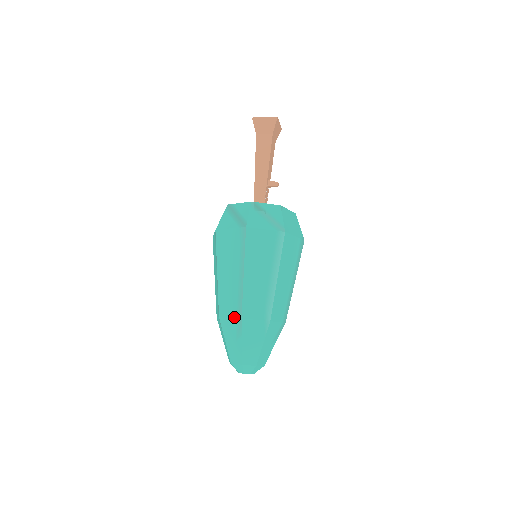
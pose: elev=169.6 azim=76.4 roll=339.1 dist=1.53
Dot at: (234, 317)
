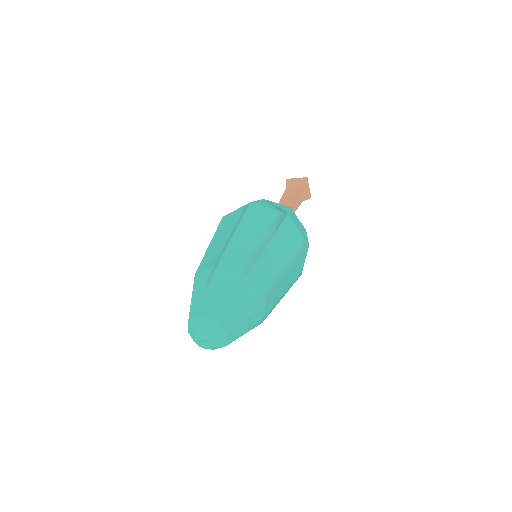
Dot at: (210, 267)
